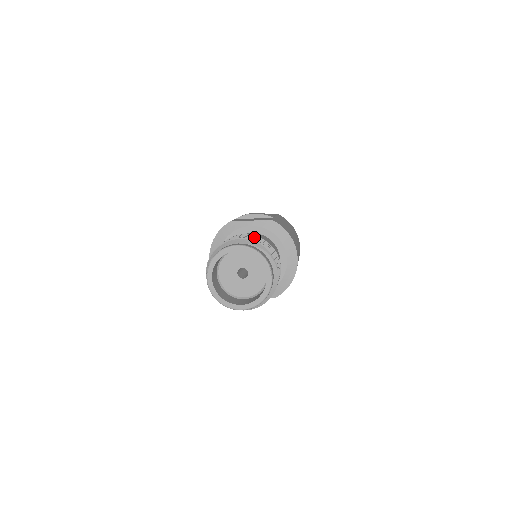
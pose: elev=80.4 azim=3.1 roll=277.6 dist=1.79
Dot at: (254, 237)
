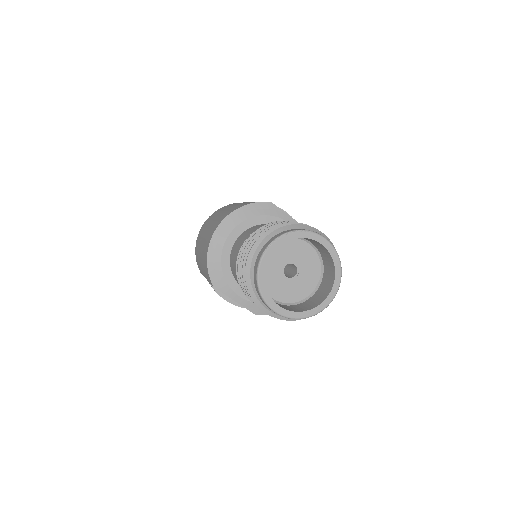
Dot at: occluded
